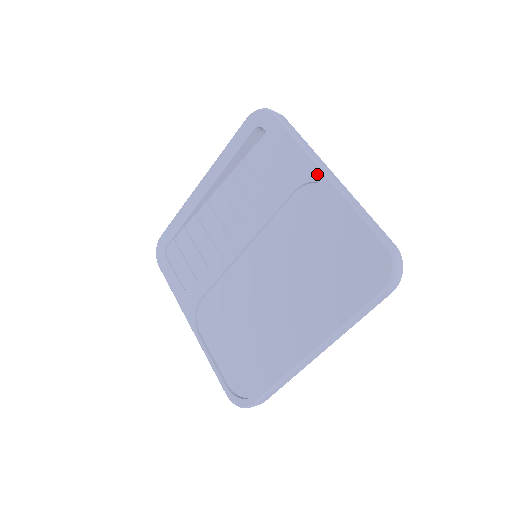
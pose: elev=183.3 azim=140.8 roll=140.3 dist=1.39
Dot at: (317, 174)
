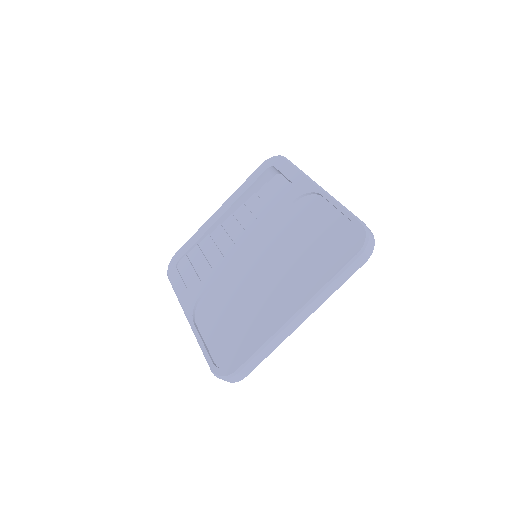
Dot at: (312, 187)
